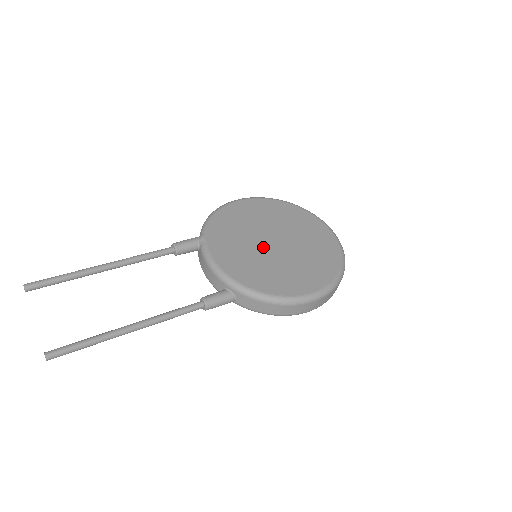
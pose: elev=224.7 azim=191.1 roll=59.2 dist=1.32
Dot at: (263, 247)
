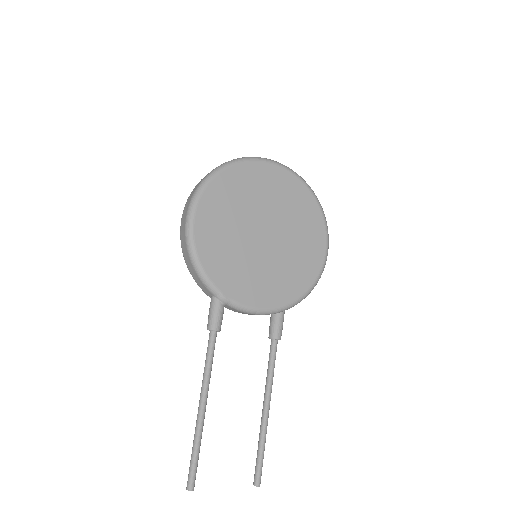
Dot at: (265, 251)
